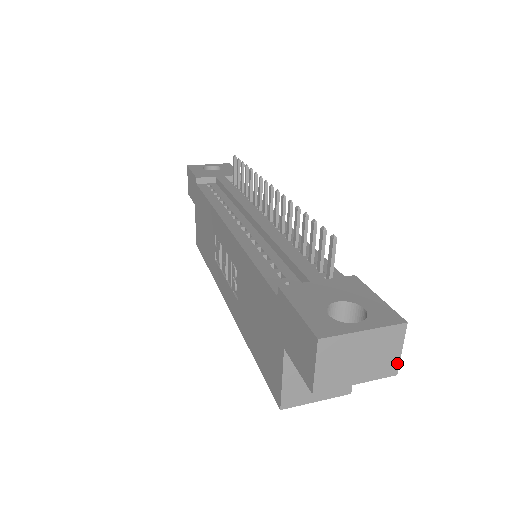
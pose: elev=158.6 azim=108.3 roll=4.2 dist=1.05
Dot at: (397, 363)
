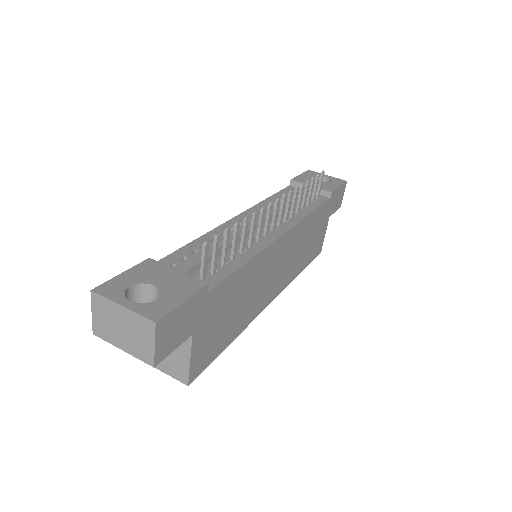
Dot at: (153, 356)
